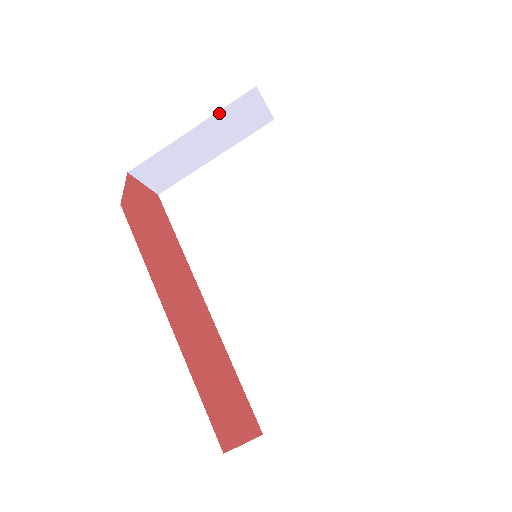
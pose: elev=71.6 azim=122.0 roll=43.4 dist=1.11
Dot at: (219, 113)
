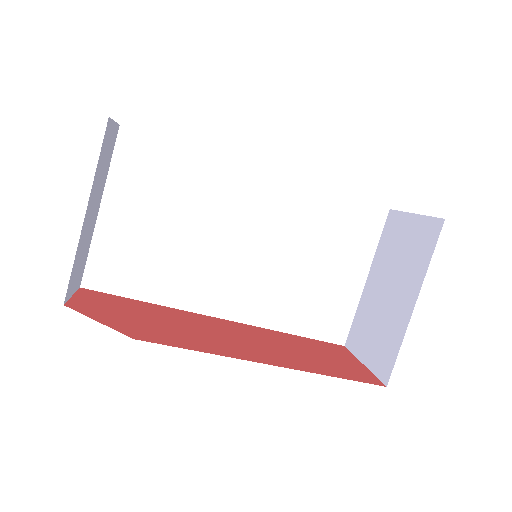
Dot at: (95, 172)
